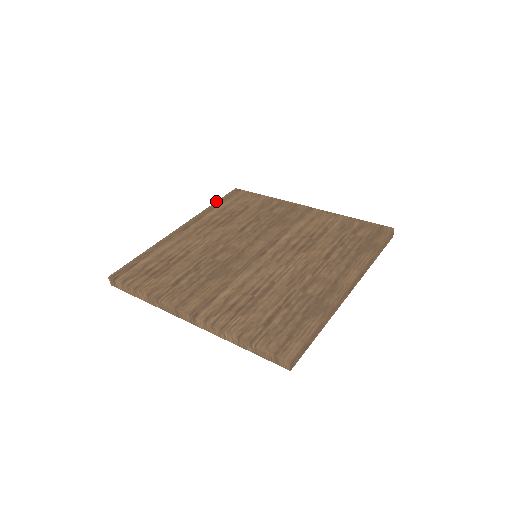
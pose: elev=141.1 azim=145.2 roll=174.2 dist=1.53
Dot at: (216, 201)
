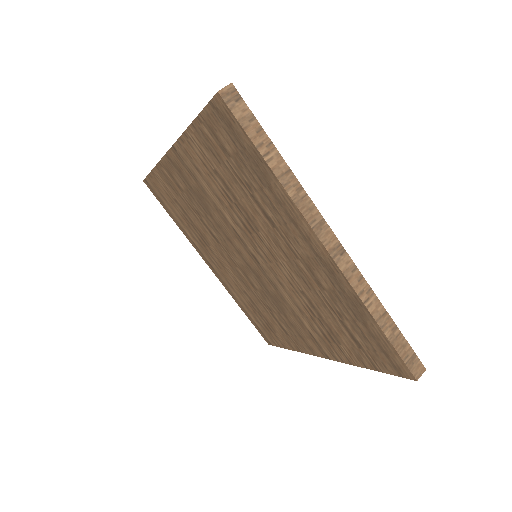
Dot at: occluded
